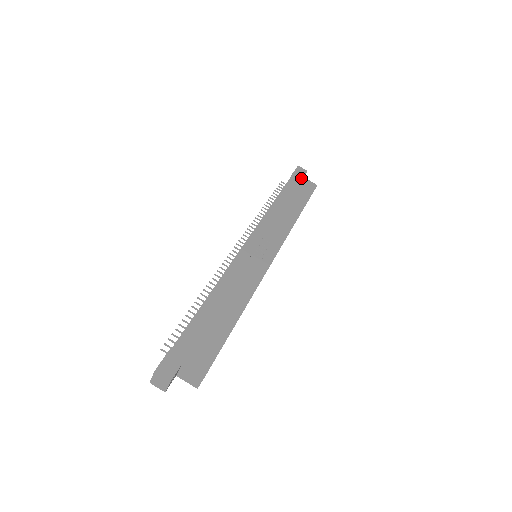
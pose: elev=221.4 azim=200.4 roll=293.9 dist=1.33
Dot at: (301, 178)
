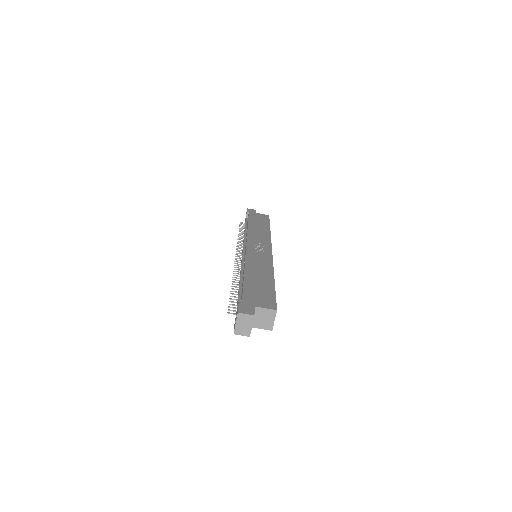
Dot at: (255, 213)
